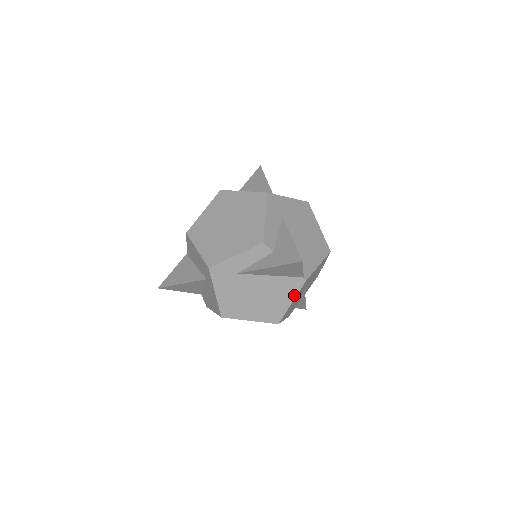
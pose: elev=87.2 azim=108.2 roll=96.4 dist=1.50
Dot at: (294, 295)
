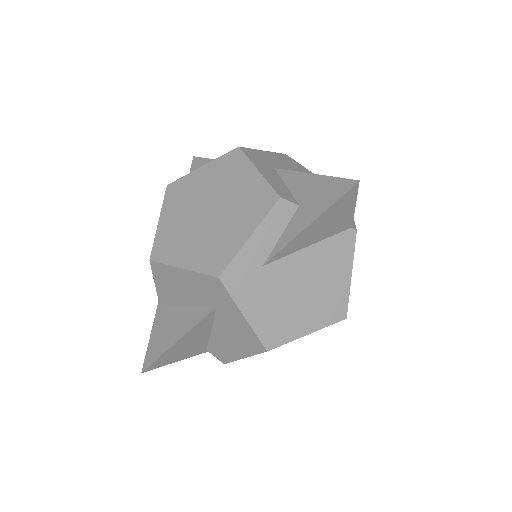
Dot at: (350, 261)
